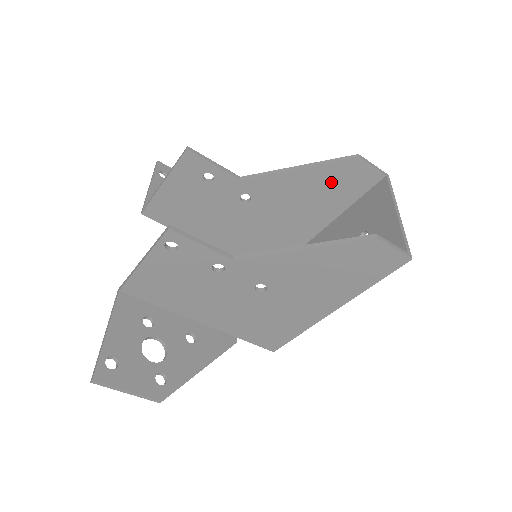
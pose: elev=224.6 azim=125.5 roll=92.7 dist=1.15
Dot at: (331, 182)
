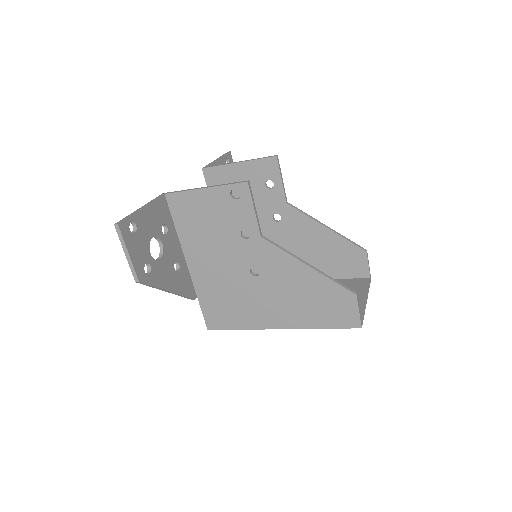
Dot at: (336, 253)
